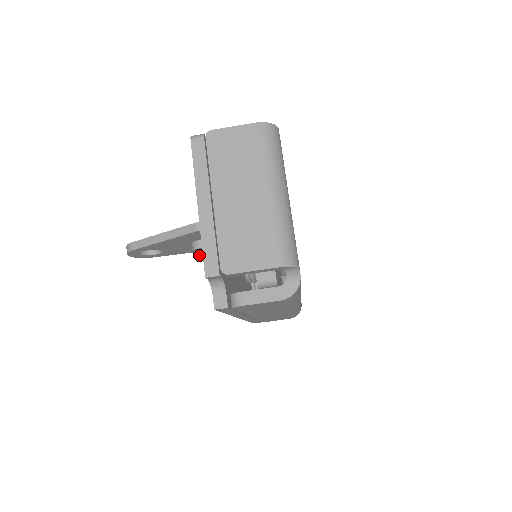
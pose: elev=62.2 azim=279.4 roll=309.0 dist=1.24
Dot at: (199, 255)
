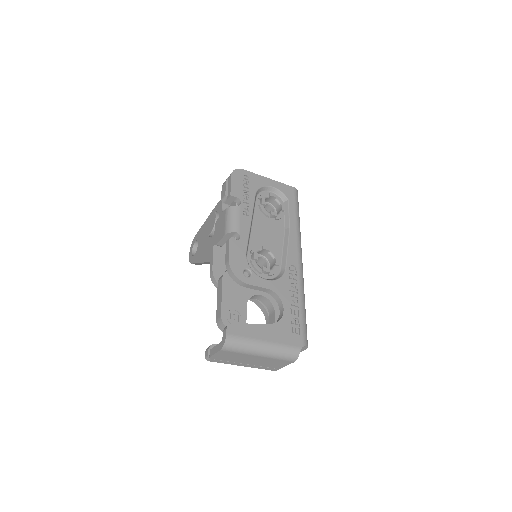
Dot at: occluded
